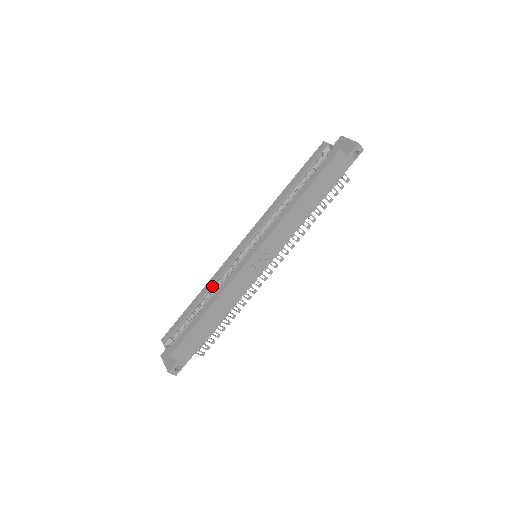
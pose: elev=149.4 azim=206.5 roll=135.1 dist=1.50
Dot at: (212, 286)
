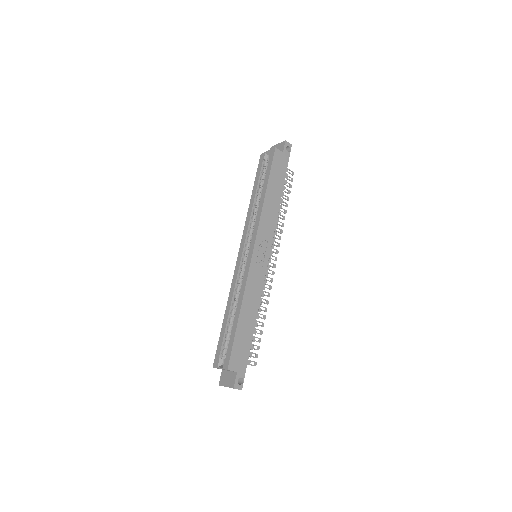
Dot at: (233, 296)
